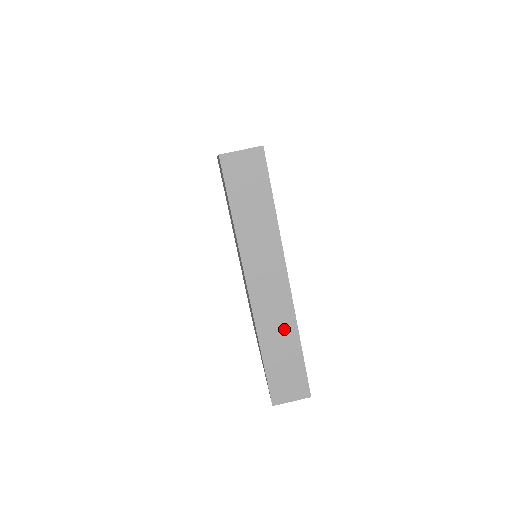
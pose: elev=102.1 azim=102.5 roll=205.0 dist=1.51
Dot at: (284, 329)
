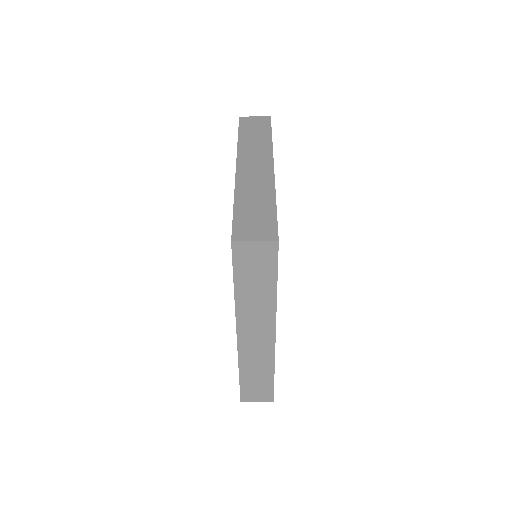
Dot at: (262, 363)
